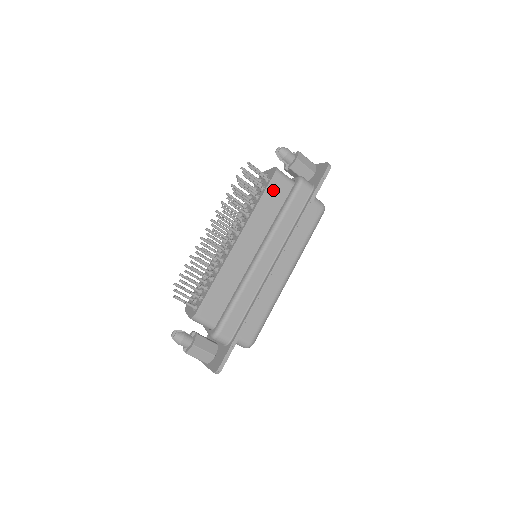
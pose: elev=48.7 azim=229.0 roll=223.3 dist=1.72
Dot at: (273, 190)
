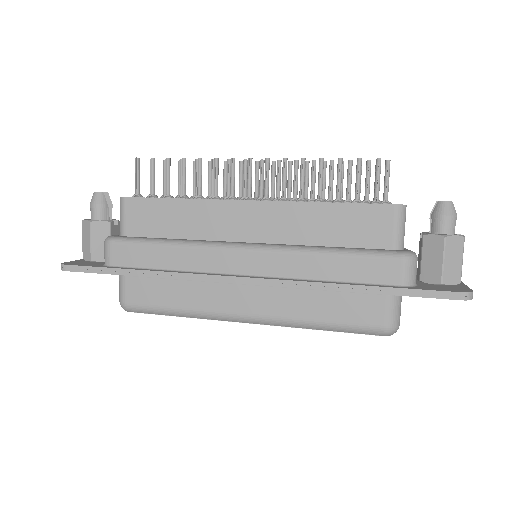
Dot at: (362, 217)
